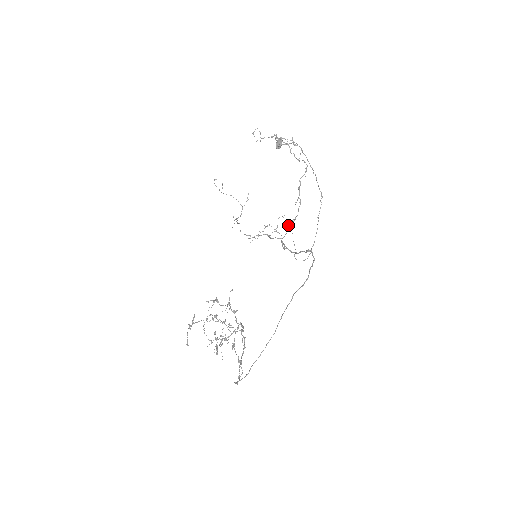
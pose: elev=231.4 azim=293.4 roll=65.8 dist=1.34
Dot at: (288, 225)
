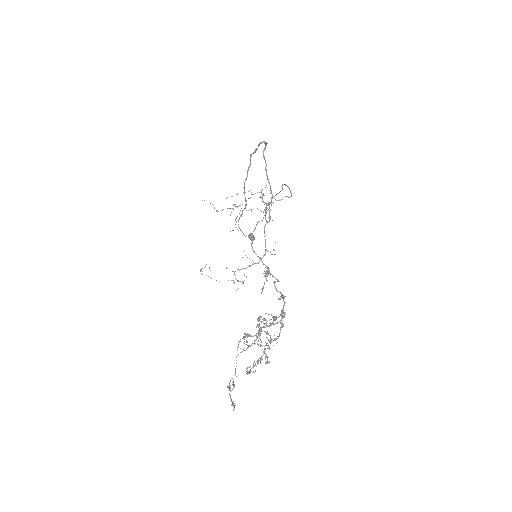
Dot at: occluded
